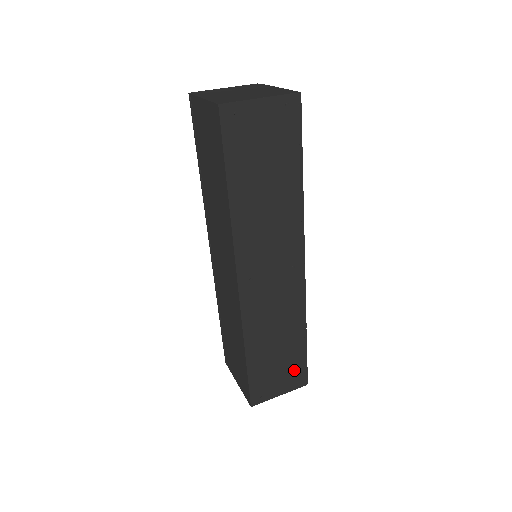
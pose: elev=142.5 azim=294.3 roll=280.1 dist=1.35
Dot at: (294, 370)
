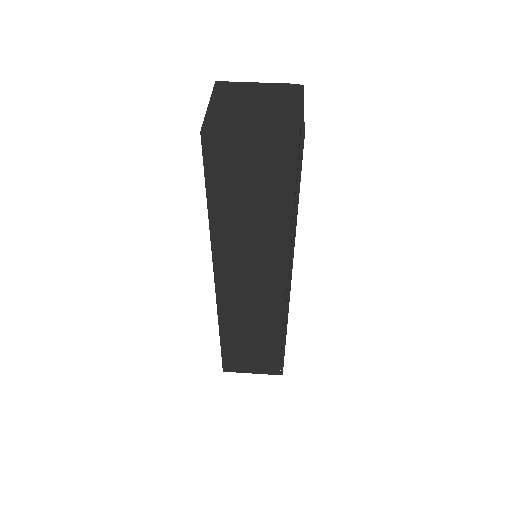
Dot at: (269, 361)
